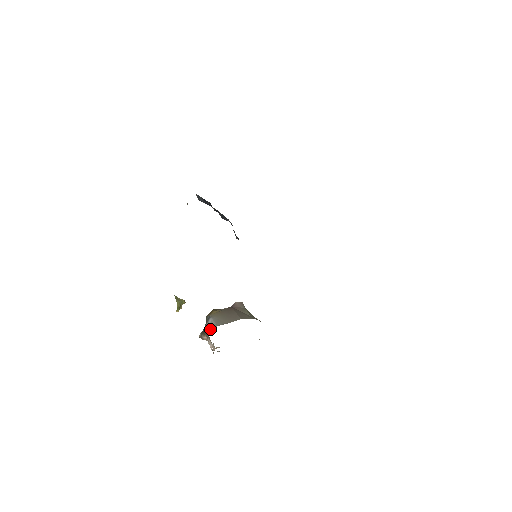
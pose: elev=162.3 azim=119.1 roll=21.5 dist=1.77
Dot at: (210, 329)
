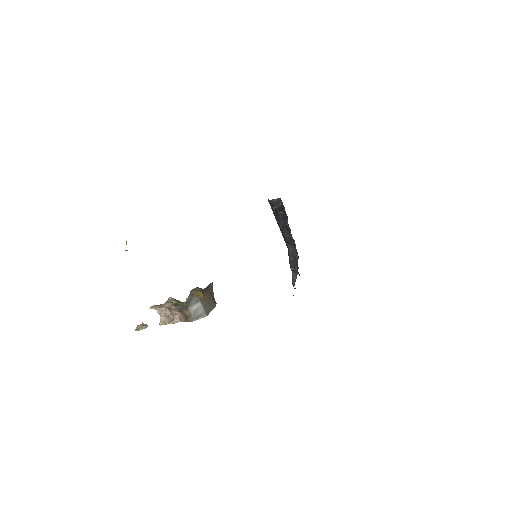
Dot at: (198, 315)
